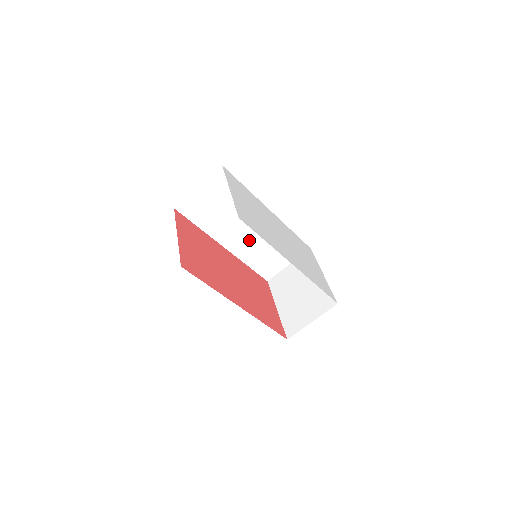
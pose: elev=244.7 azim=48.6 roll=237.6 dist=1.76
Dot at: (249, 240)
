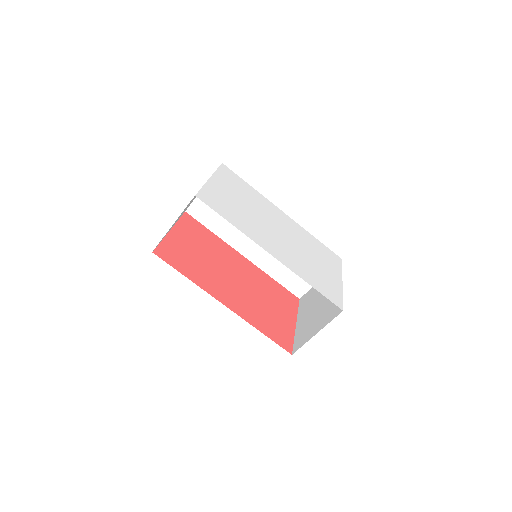
Dot at: occluded
